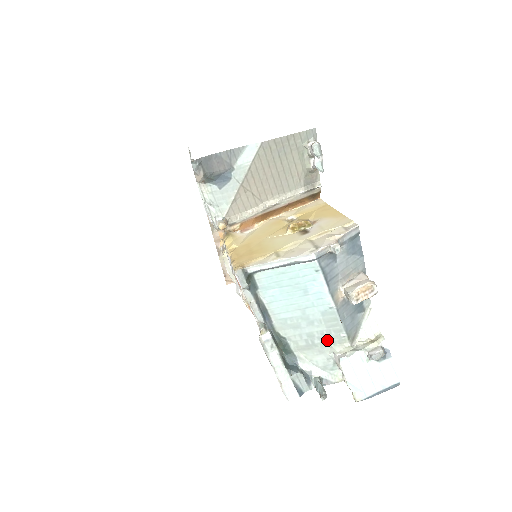
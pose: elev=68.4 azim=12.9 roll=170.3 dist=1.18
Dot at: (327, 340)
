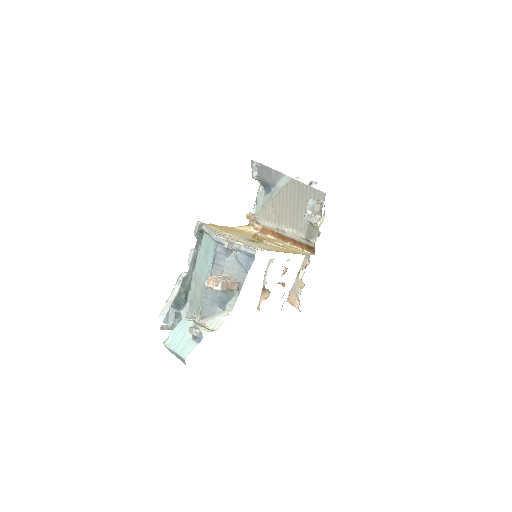
Dot at: (197, 306)
